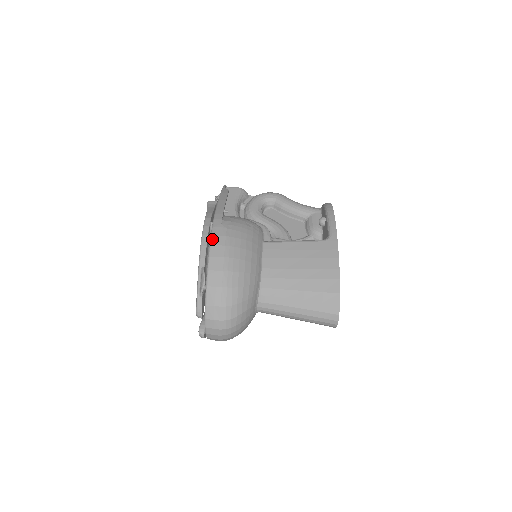
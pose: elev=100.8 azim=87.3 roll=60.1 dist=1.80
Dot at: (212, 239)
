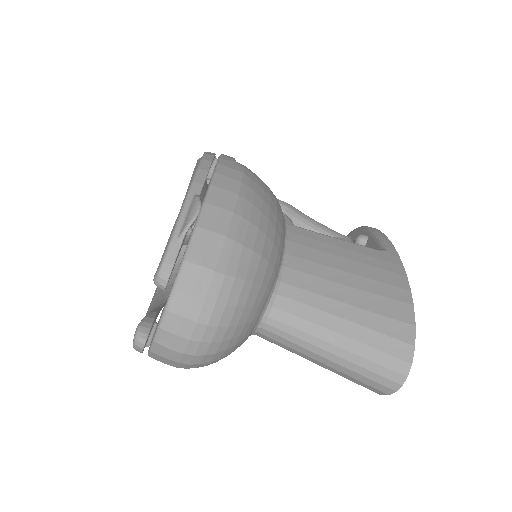
Dot at: (220, 167)
